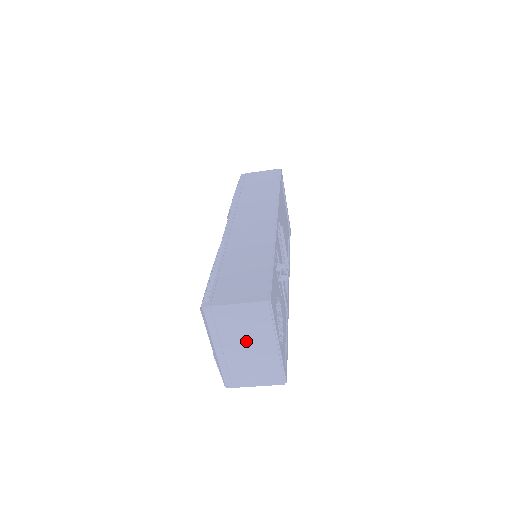
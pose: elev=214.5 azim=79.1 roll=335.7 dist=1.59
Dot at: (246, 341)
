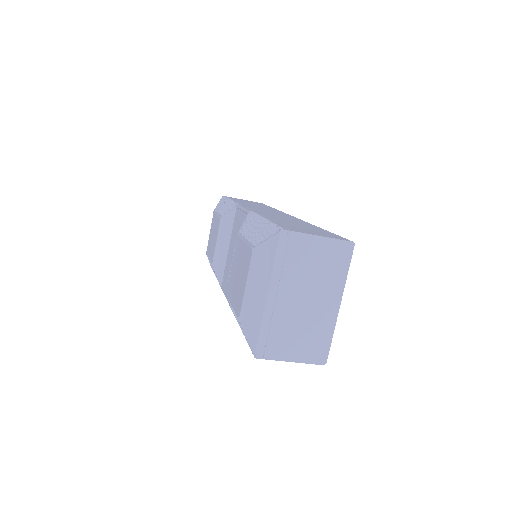
Dot at: (308, 291)
